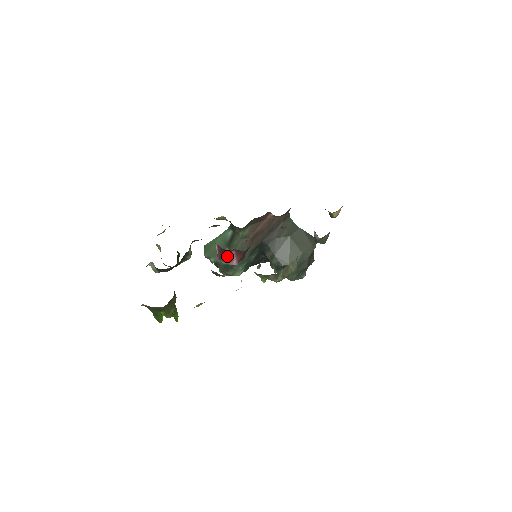
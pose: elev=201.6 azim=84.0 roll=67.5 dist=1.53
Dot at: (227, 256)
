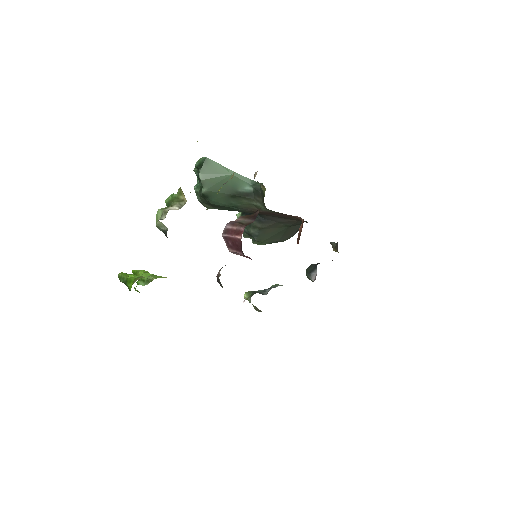
Dot at: (237, 251)
